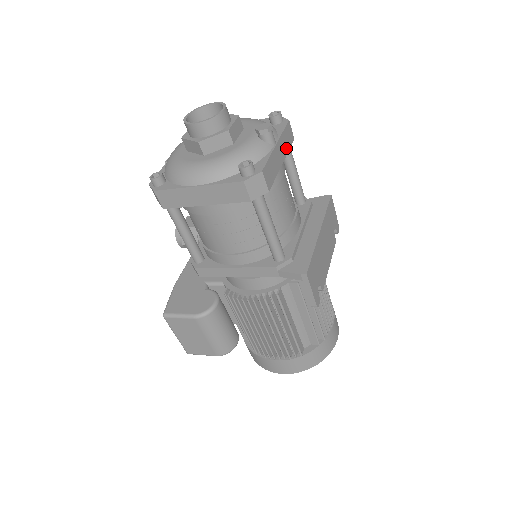
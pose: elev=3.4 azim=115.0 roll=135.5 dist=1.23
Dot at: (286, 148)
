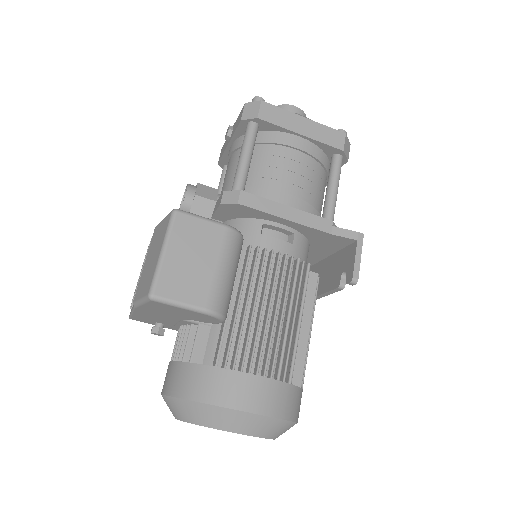
Dot at: occluded
